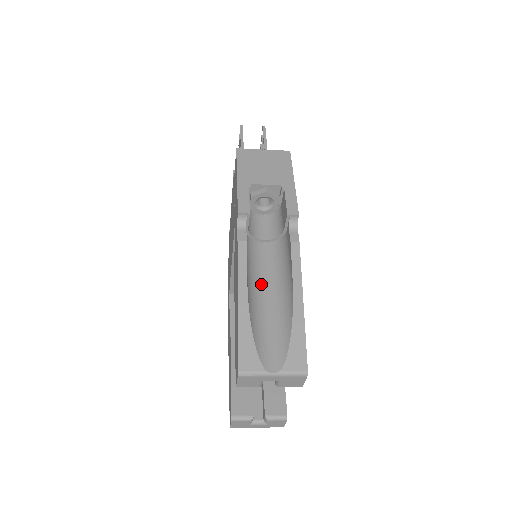
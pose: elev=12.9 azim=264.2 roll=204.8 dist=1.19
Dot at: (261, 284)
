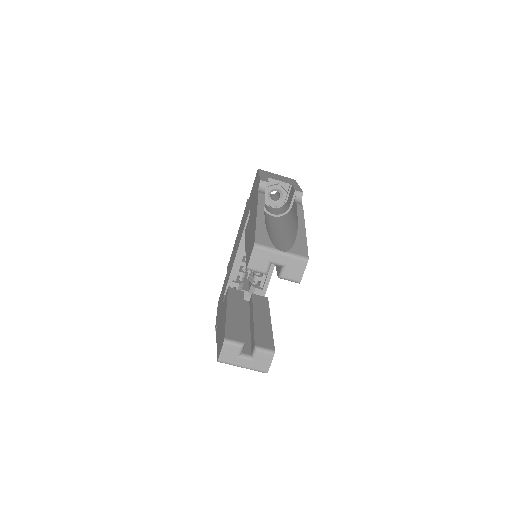
Dot at: (271, 225)
